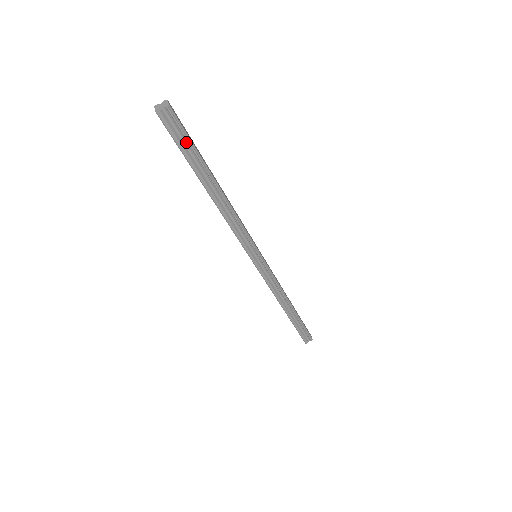
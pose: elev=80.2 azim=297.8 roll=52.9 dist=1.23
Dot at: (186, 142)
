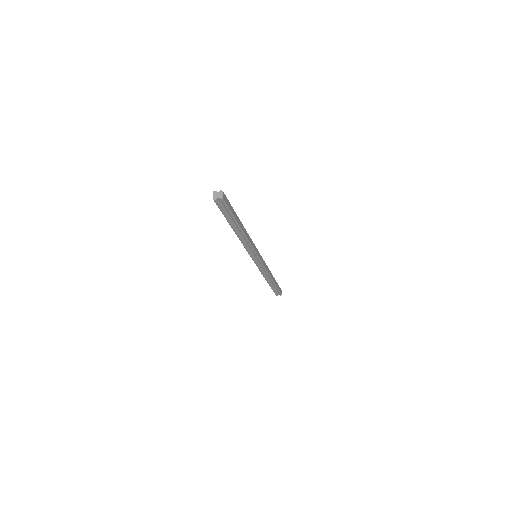
Dot at: (228, 211)
